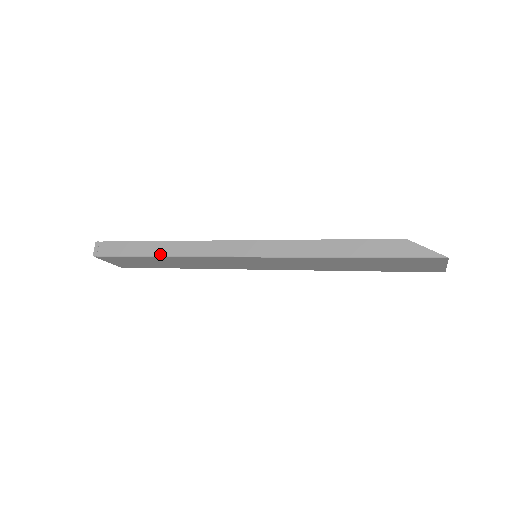
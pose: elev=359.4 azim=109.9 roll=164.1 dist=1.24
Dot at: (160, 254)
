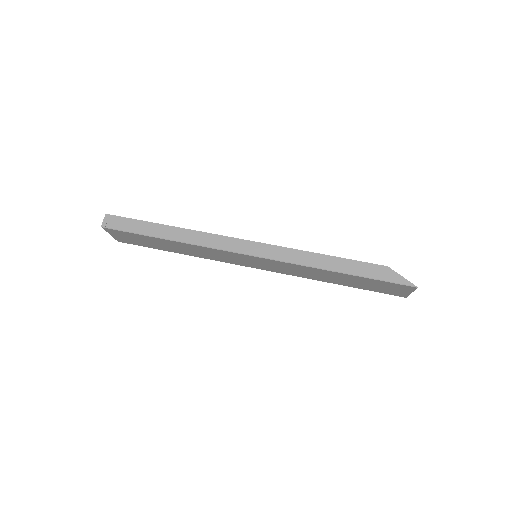
Dot at: (171, 238)
